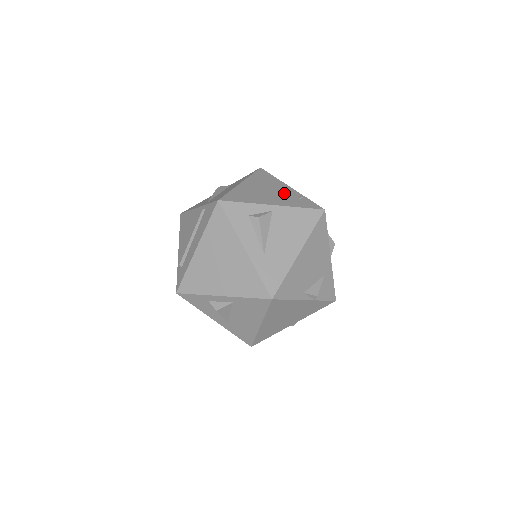
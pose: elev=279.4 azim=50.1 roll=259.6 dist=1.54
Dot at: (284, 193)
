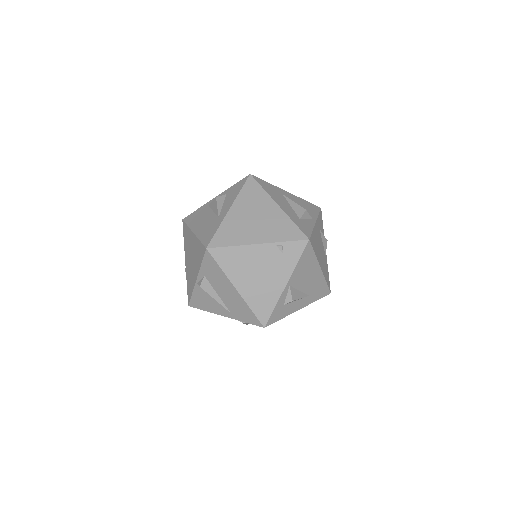
Dot at: (269, 260)
